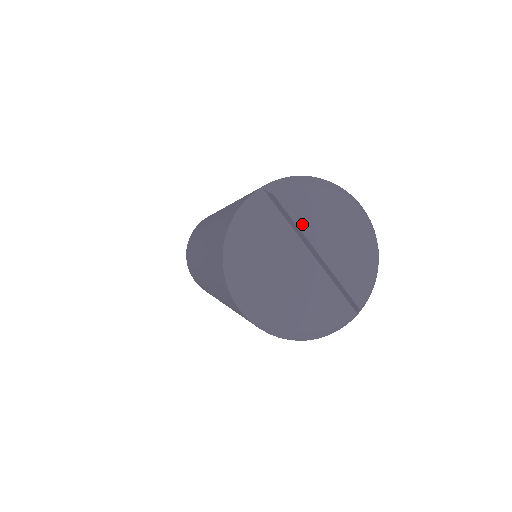
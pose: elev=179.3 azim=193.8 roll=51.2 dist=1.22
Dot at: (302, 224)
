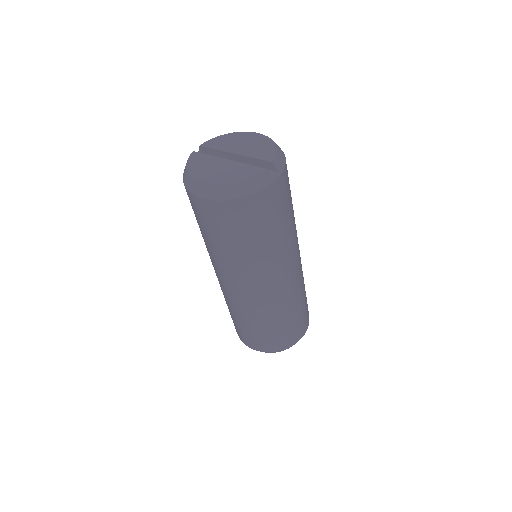
Dot at: (220, 148)
